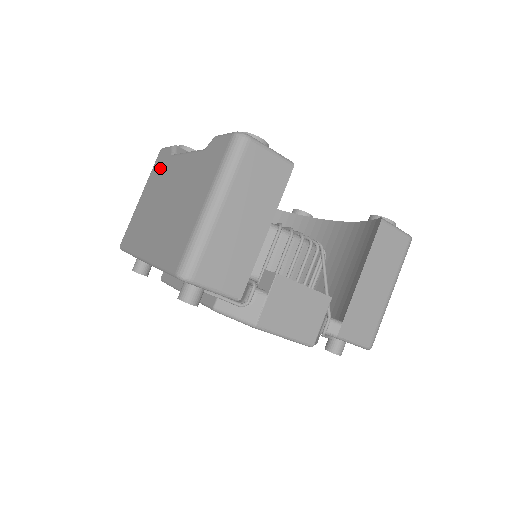
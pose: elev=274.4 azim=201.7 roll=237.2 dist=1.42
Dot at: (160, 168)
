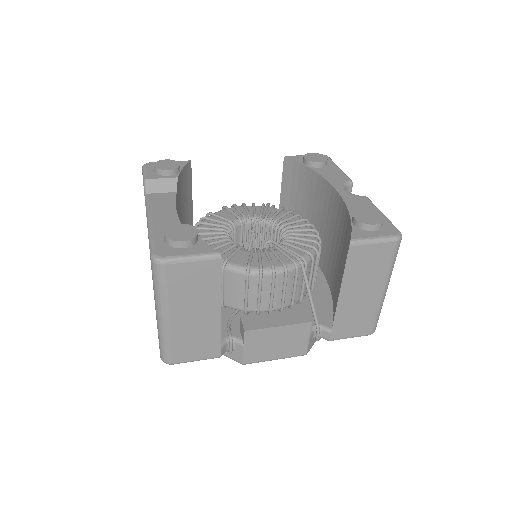
Dot at: occluded
